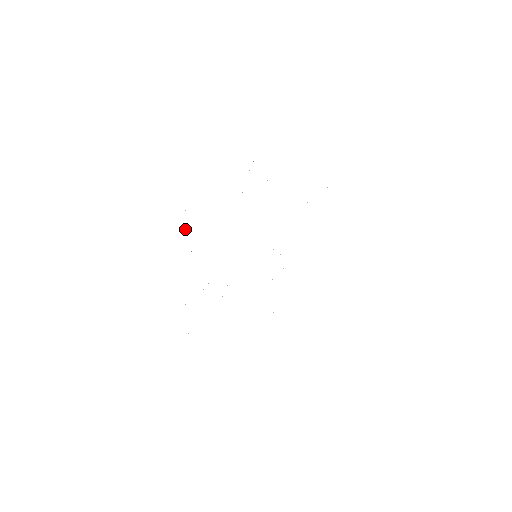
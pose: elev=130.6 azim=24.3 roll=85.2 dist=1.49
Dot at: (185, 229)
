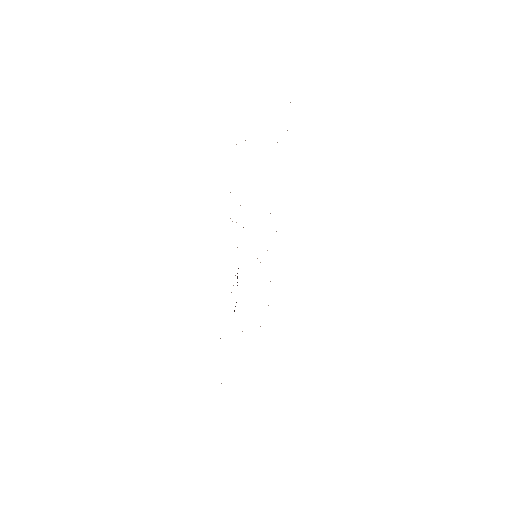
Dot at: occluded
